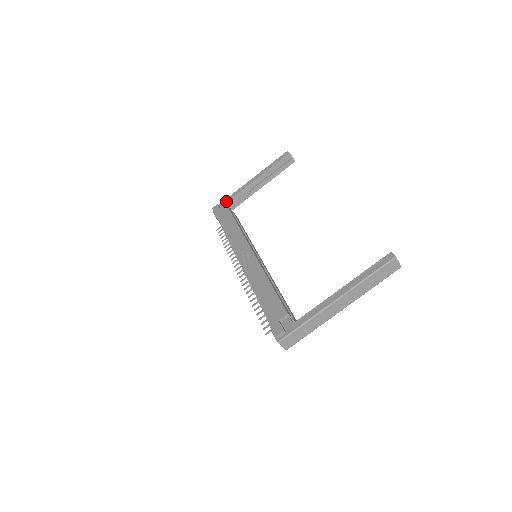
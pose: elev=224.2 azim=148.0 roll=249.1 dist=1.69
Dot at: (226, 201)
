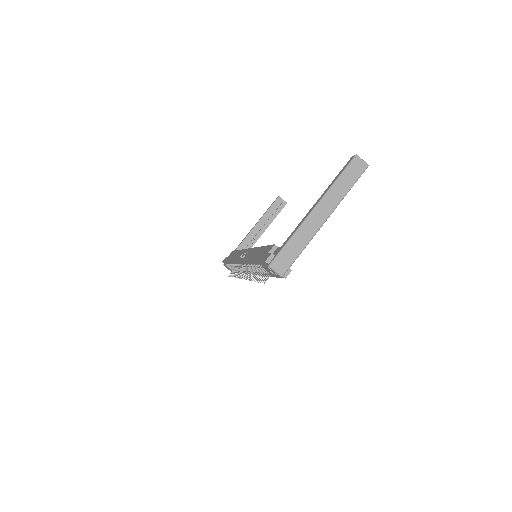
Dot at: occluded
